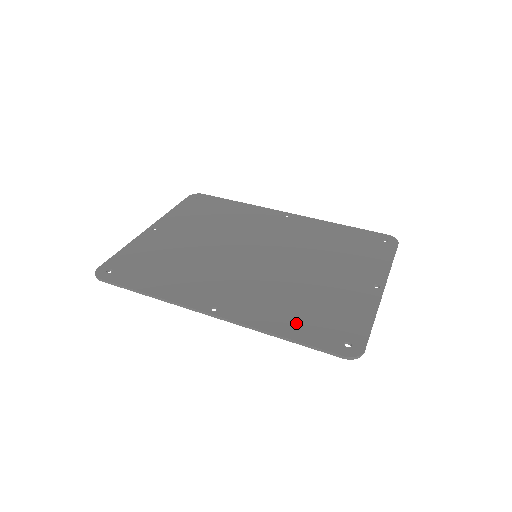
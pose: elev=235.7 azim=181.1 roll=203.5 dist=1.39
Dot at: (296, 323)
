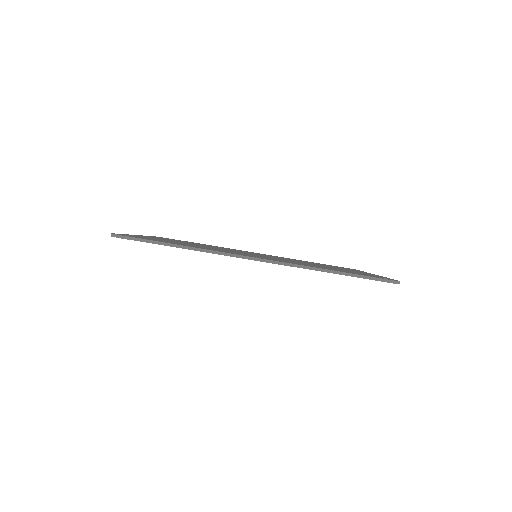
Dot at: occluded
